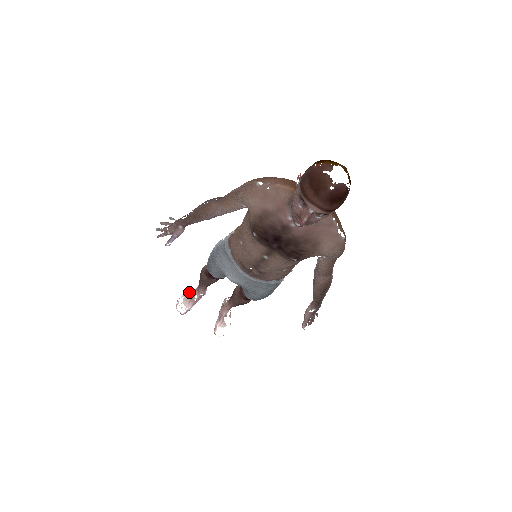
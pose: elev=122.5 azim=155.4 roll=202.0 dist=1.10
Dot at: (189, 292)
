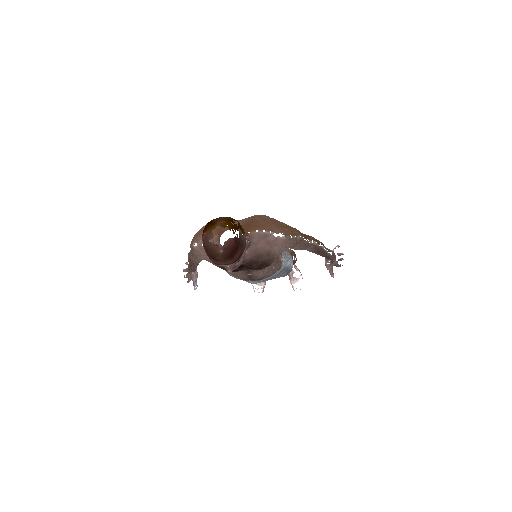
Dot at: occluded
